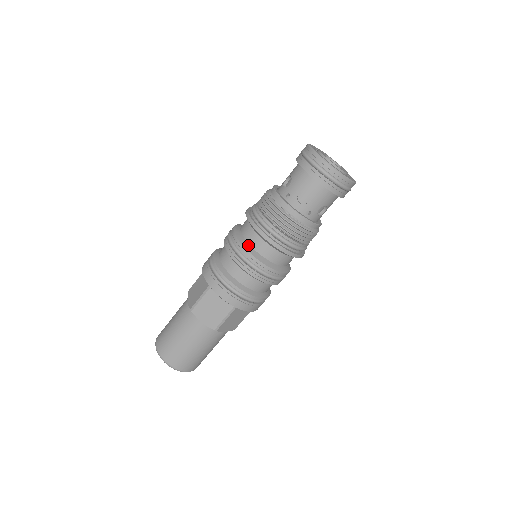
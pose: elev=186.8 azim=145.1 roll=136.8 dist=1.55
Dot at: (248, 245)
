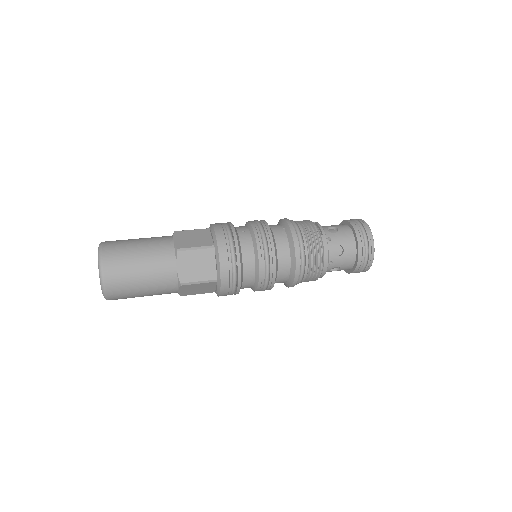
Dot at: (277, 276)
